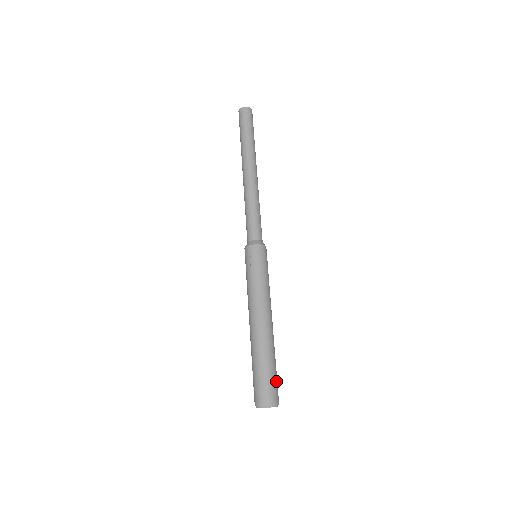
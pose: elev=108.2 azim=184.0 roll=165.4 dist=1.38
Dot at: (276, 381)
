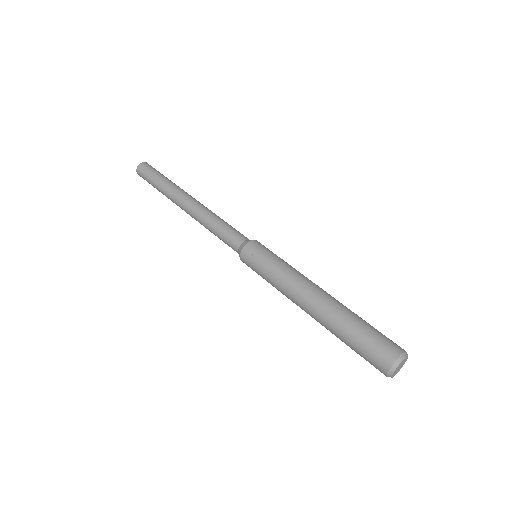
Dot at: (382, 334)
